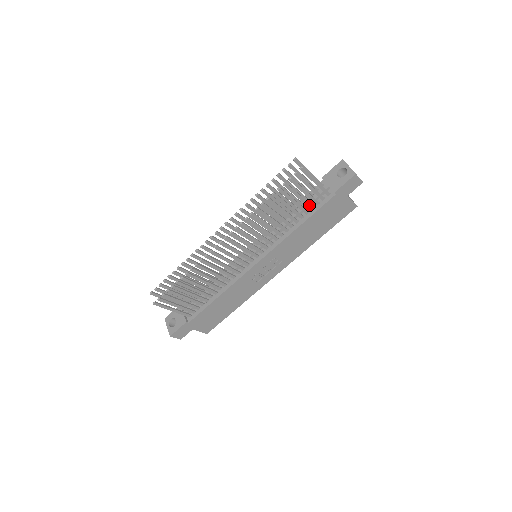
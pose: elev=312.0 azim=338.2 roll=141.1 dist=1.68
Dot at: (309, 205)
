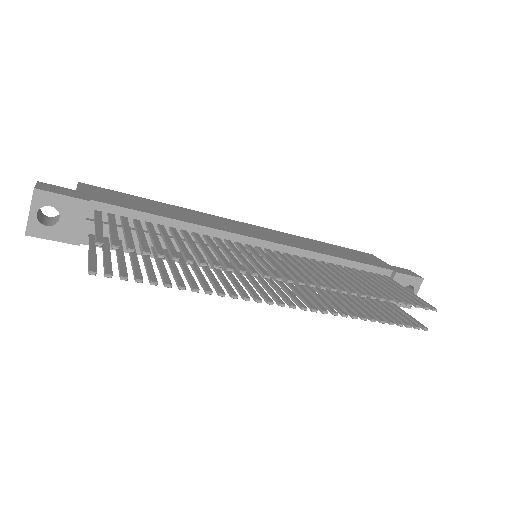
Dot at: occluded
